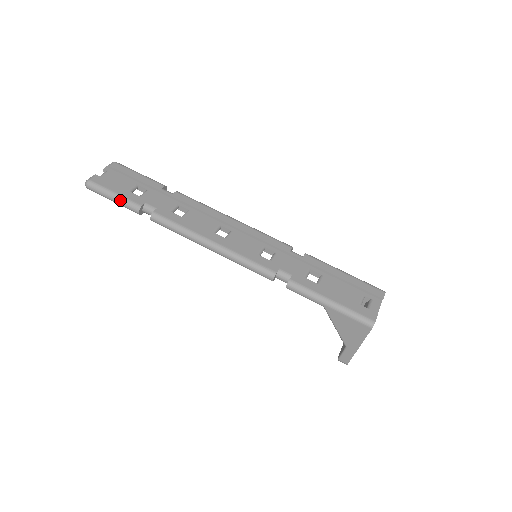
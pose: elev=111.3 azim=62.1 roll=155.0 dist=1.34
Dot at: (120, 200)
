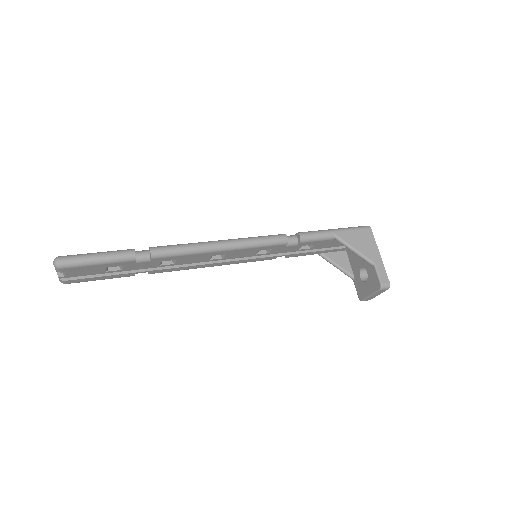
Dot at: (108, 252)
